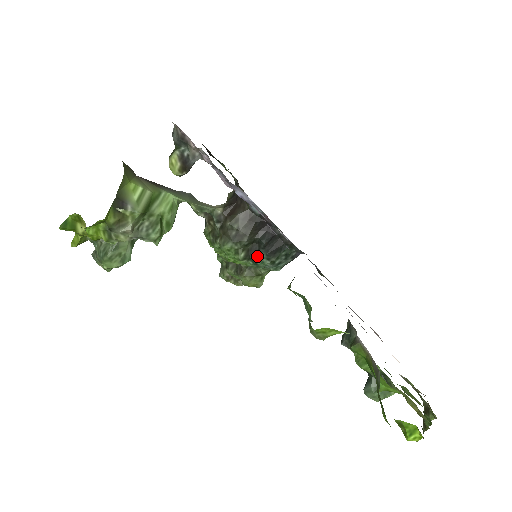
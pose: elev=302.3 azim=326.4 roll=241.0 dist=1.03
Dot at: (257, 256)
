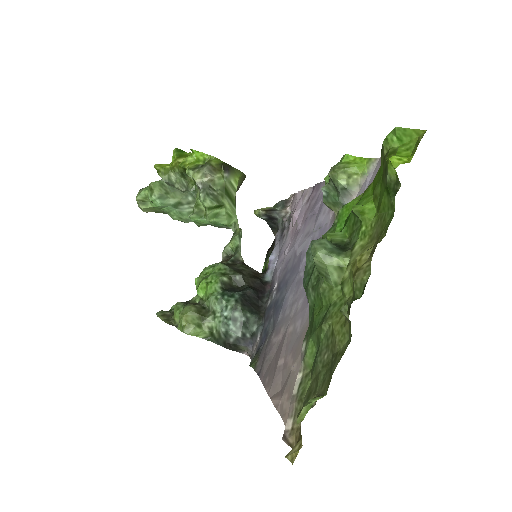
Dot at: (232, 292)
